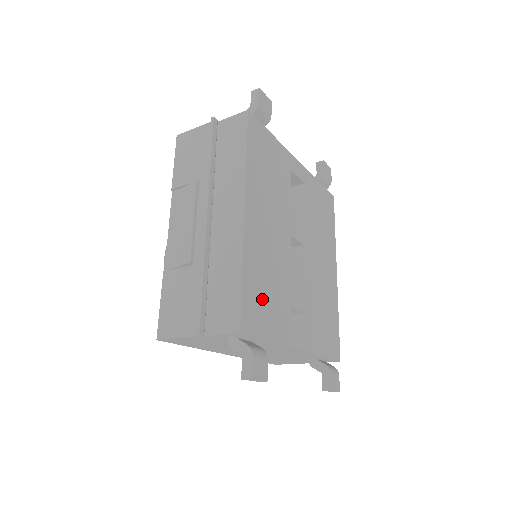
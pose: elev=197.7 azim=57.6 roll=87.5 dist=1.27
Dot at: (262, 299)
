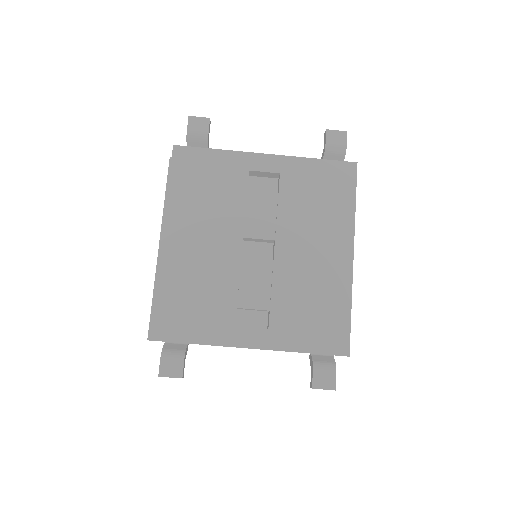
Dot at: (185, 309)
